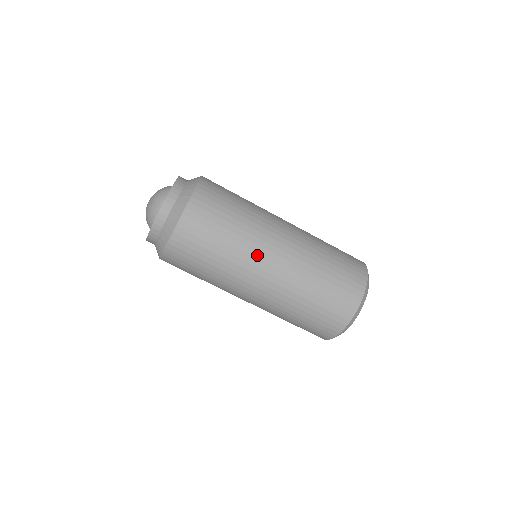
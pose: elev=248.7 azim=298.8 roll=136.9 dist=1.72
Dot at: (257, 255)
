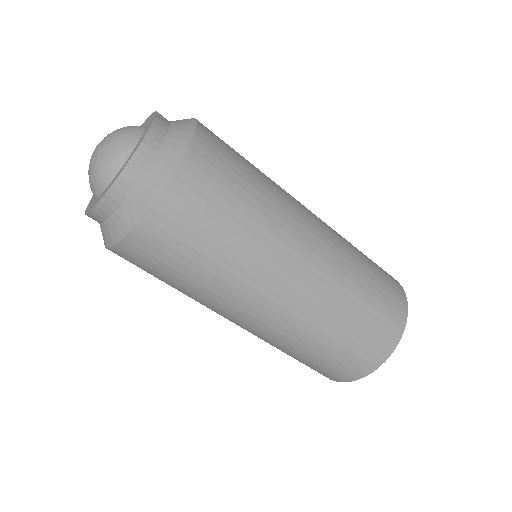
Dot at: (285, 250)
